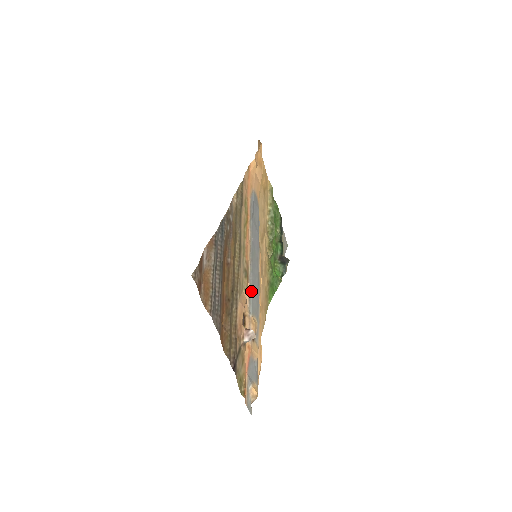
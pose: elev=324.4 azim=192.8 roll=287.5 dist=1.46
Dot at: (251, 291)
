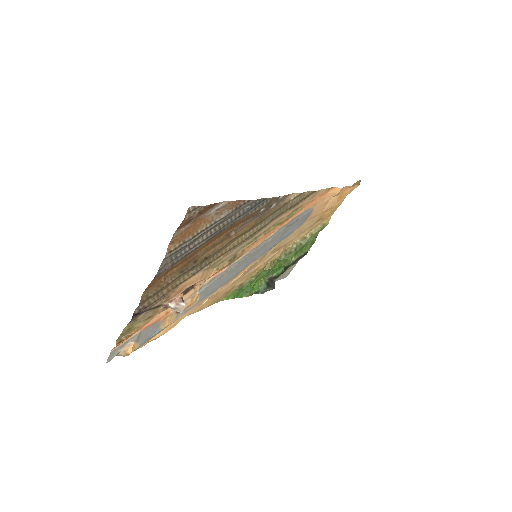
Dot at: (221, 276)
